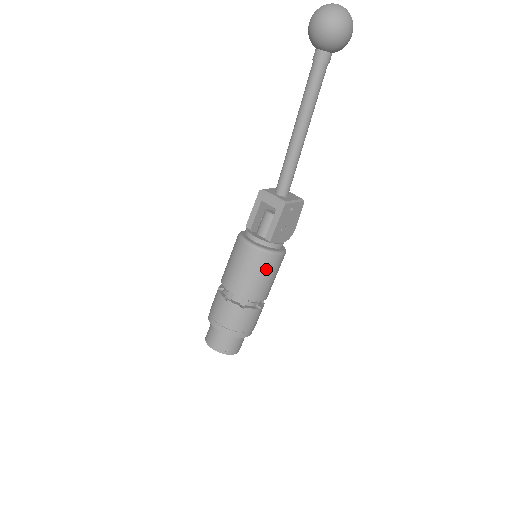
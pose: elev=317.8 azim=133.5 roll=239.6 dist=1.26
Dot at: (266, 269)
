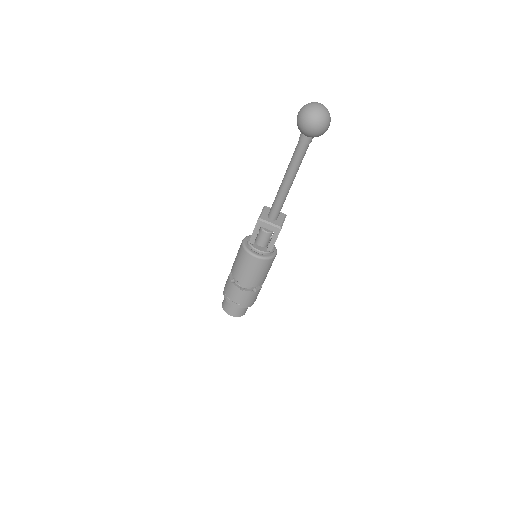
Dot at: (269, 267)
